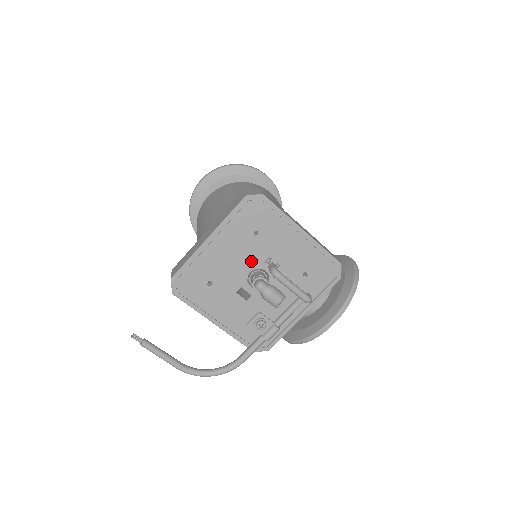
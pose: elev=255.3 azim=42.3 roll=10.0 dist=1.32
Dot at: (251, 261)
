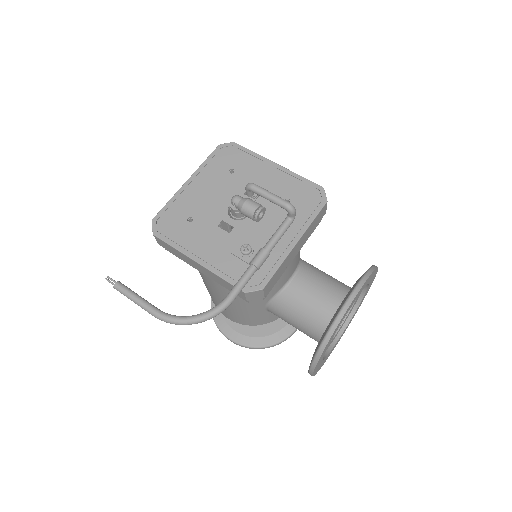
Dot at: (230, 195)
